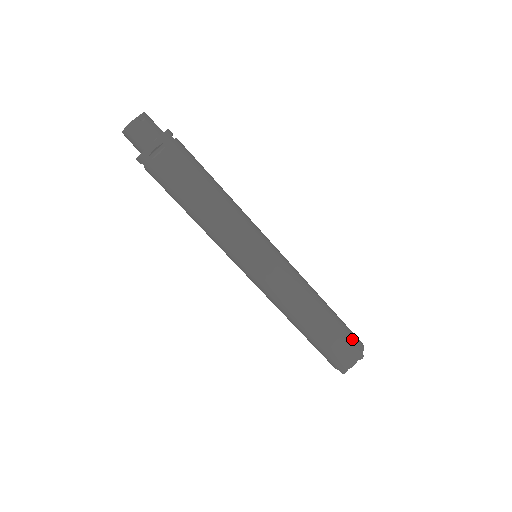
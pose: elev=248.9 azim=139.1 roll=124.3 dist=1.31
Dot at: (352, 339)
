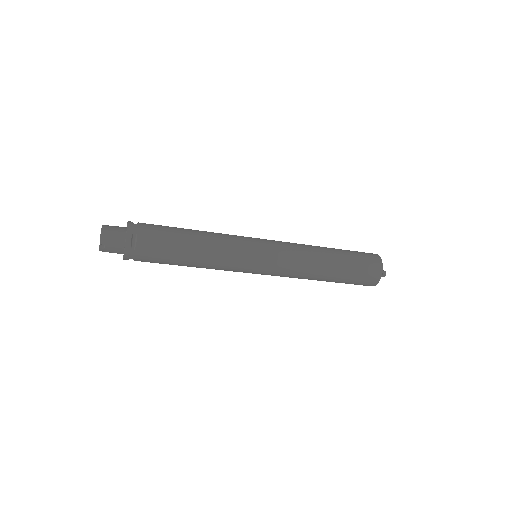
Dot at: (364, 280)
